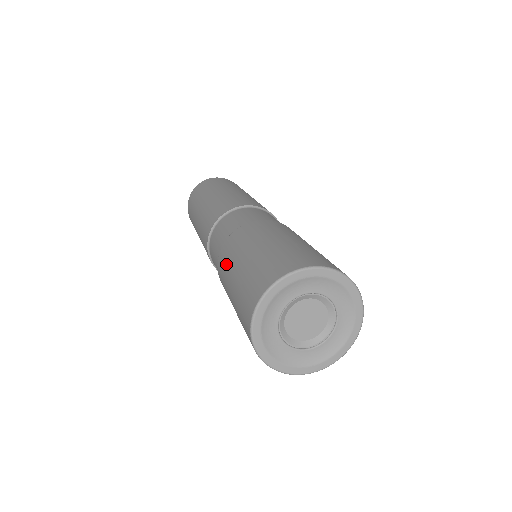
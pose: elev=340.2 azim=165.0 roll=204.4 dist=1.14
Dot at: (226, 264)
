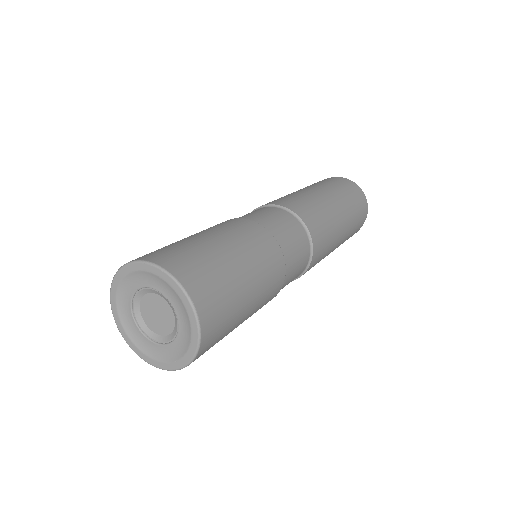
Dot at: occluded
